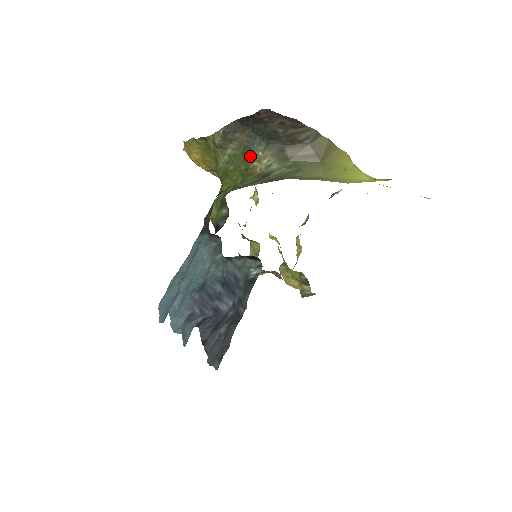
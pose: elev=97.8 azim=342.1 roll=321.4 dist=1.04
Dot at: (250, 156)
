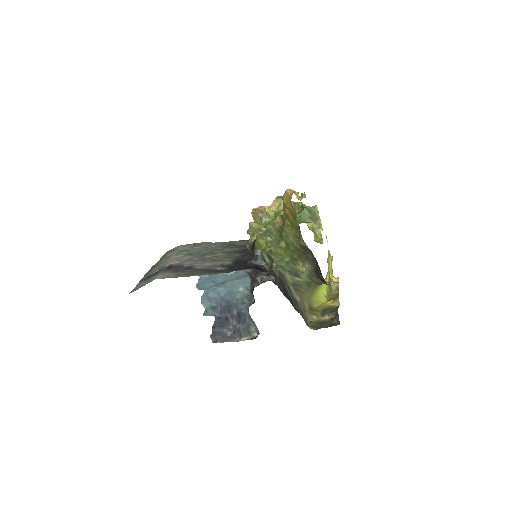
Dot at: (303, 259)
